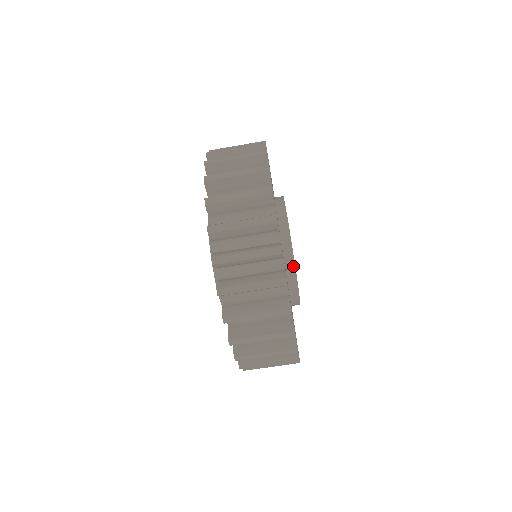
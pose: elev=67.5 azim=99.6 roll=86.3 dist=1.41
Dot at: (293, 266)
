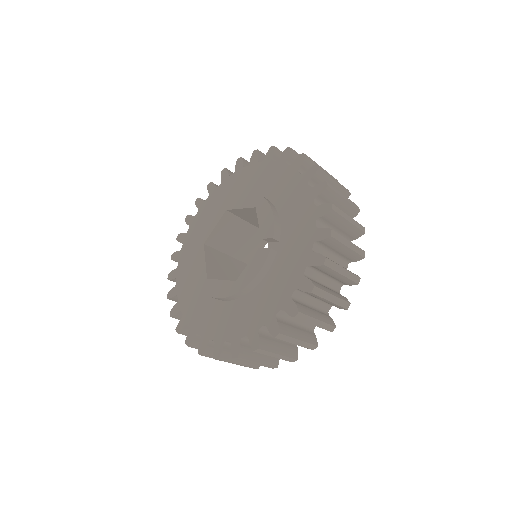
Dot at: occluded
